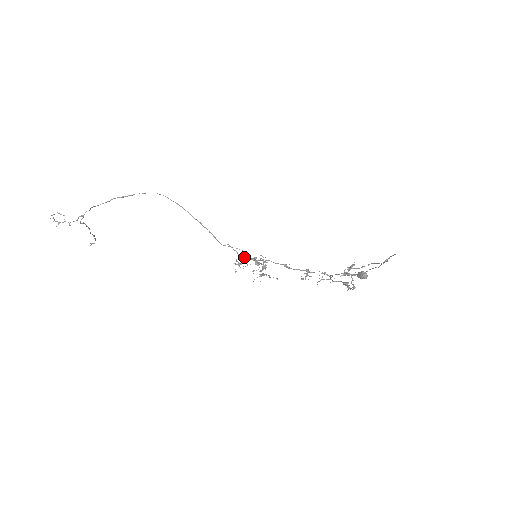
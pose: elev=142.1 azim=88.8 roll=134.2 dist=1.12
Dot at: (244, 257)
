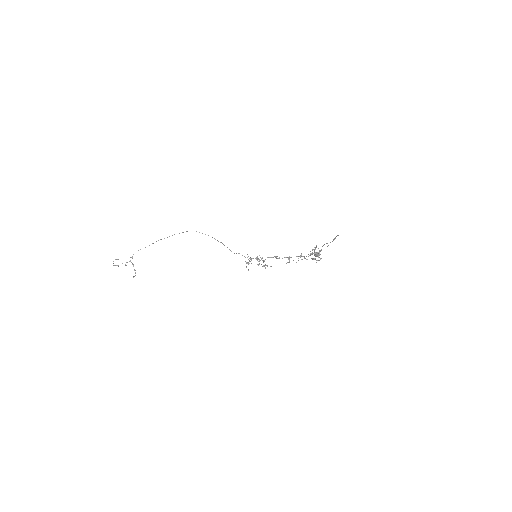
Dot at: (249, 258)
